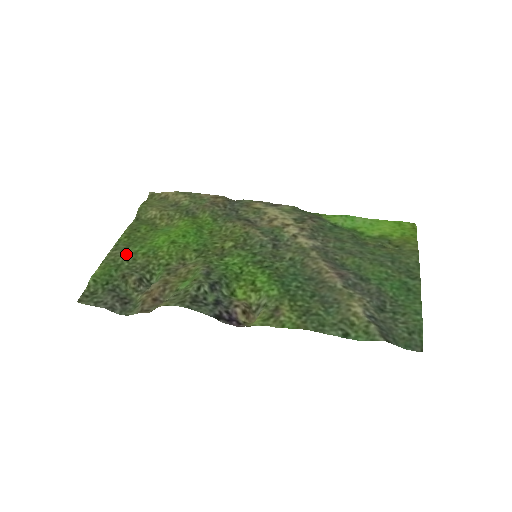
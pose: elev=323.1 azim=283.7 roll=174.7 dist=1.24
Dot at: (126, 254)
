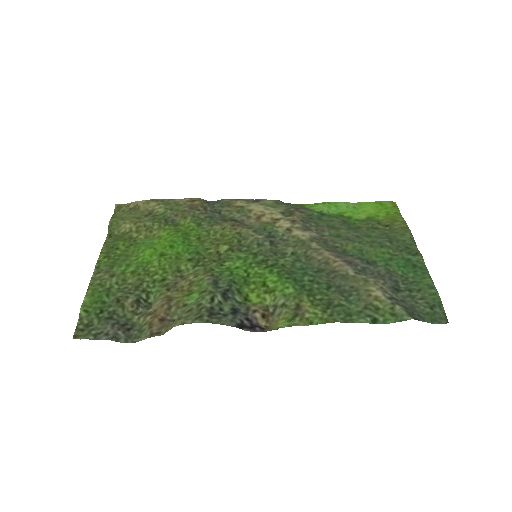
Dot at: (113, 276)
